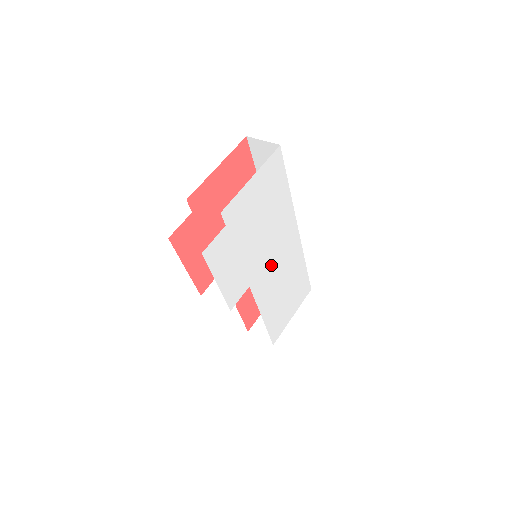
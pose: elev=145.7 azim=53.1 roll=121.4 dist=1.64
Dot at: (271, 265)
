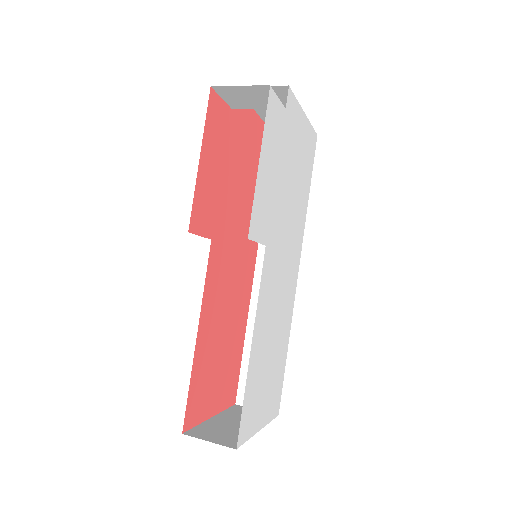
Dot at: (279, 265)
